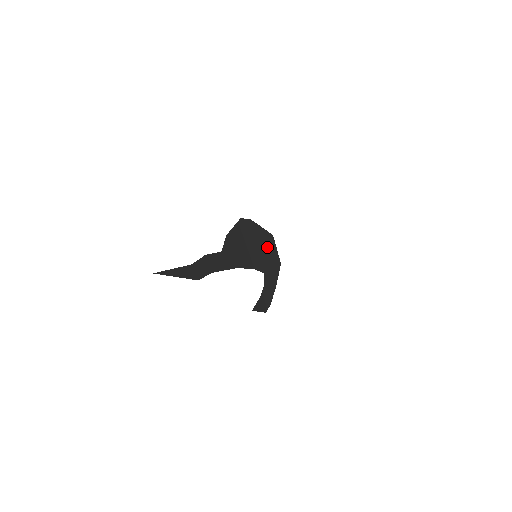
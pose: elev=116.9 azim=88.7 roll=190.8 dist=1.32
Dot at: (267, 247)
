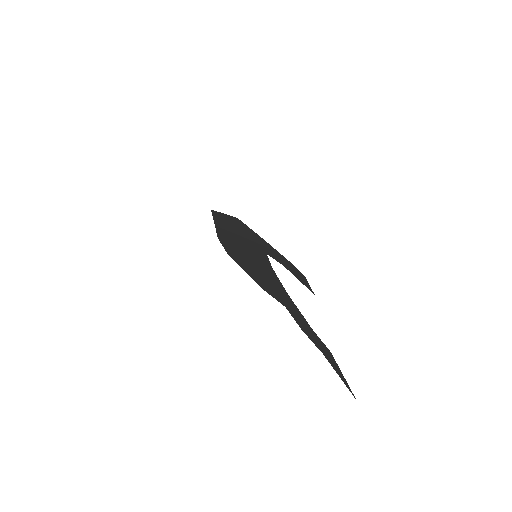
Dot at: (233, 230)
